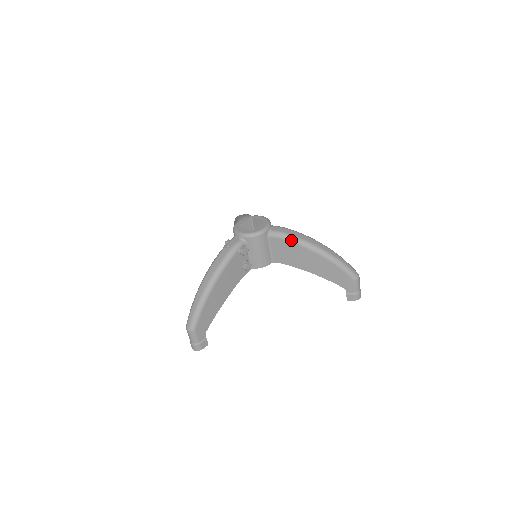
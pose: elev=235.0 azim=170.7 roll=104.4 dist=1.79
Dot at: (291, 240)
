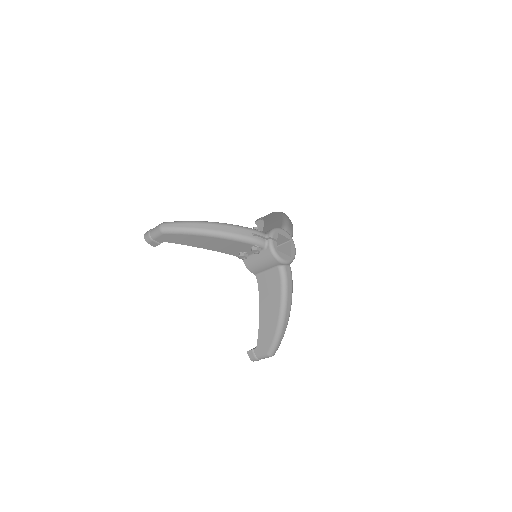
Dot at: (283, 289)
